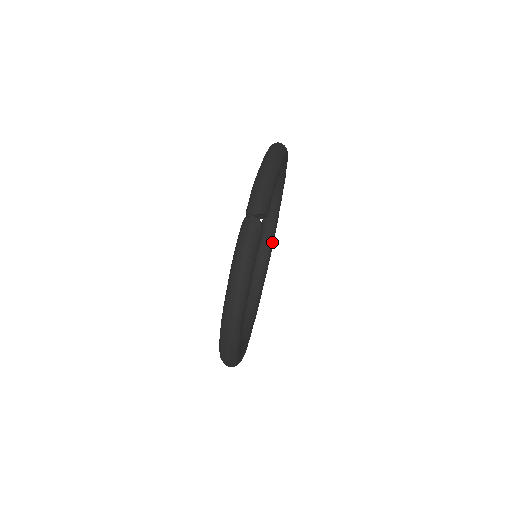
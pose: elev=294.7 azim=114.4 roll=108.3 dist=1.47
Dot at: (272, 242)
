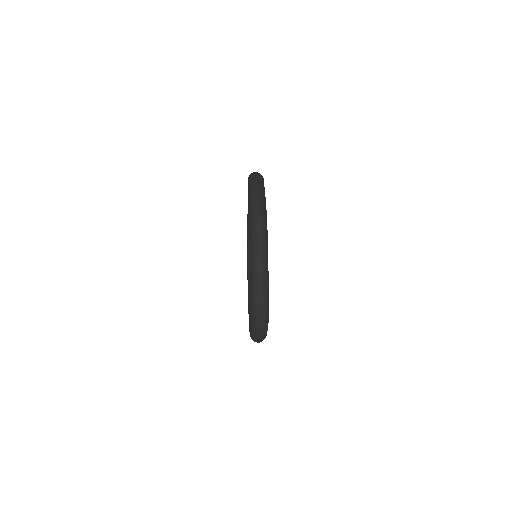
Dot at: occluded
